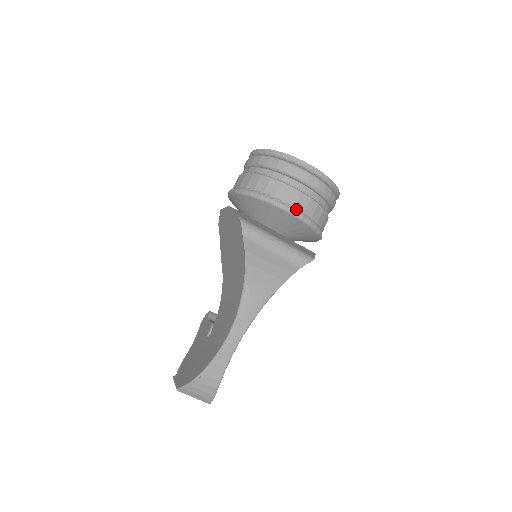
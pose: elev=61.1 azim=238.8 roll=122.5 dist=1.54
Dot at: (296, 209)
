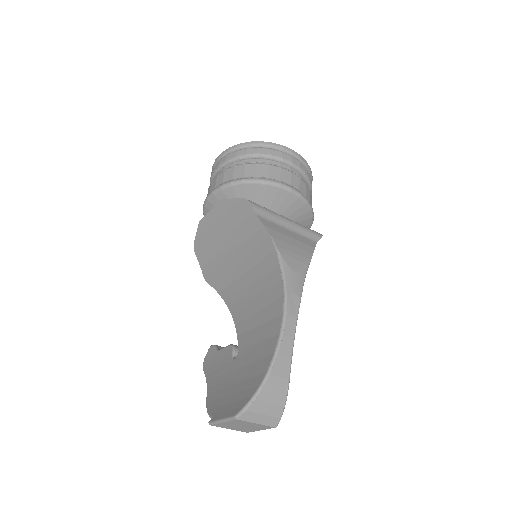
Dot at: (292, 187)
